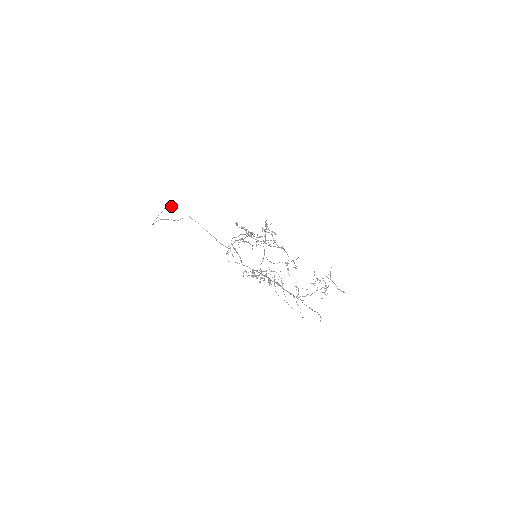
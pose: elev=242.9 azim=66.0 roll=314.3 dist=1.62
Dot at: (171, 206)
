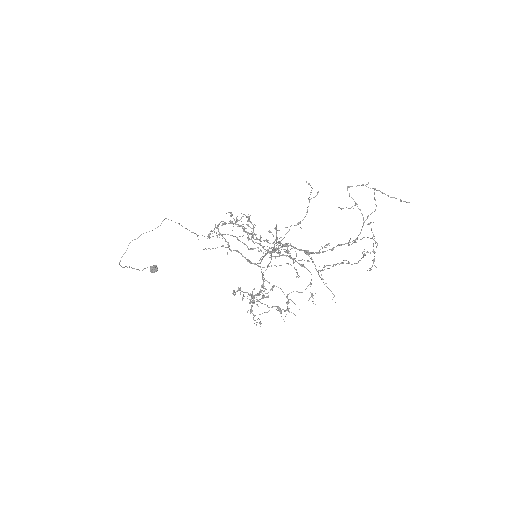
Dot at: (155, 267)
